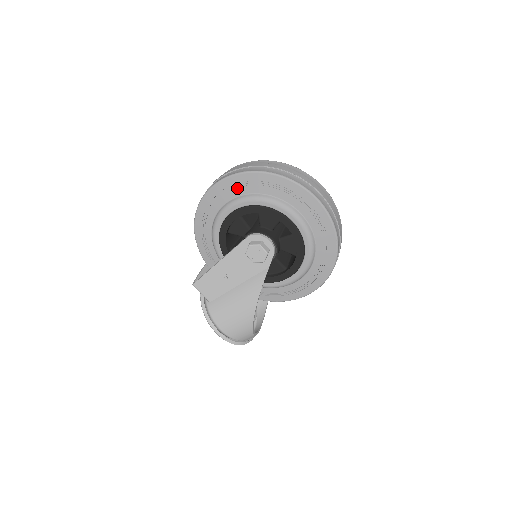
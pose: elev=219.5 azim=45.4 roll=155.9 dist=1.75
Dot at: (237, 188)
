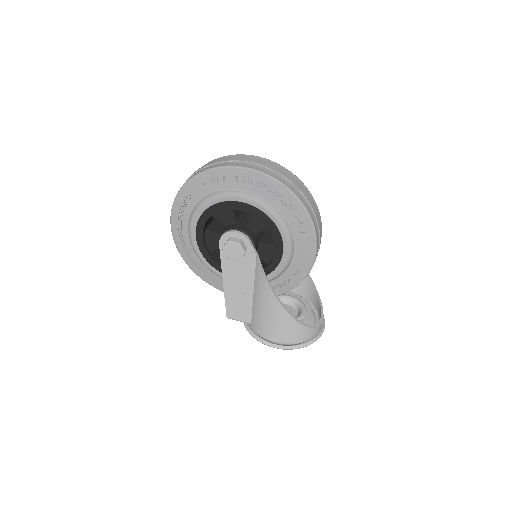
Dot at: (184, 211)
